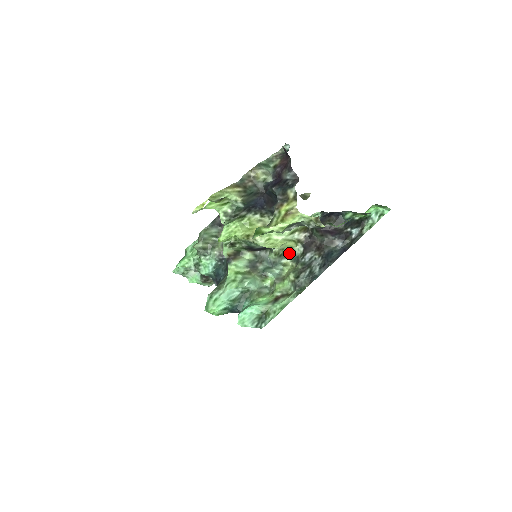
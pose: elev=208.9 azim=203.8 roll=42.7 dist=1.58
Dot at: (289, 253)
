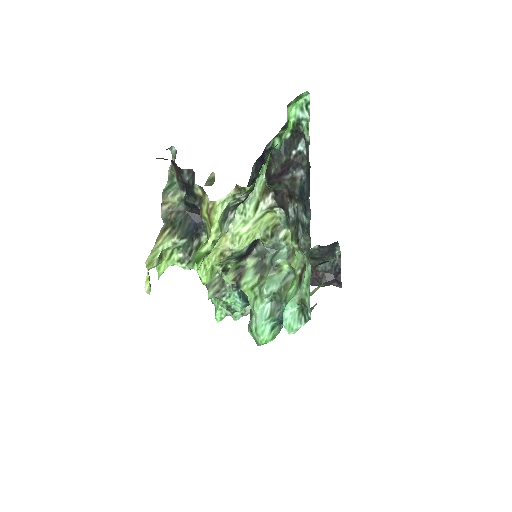
Dot at: (278, 224)
